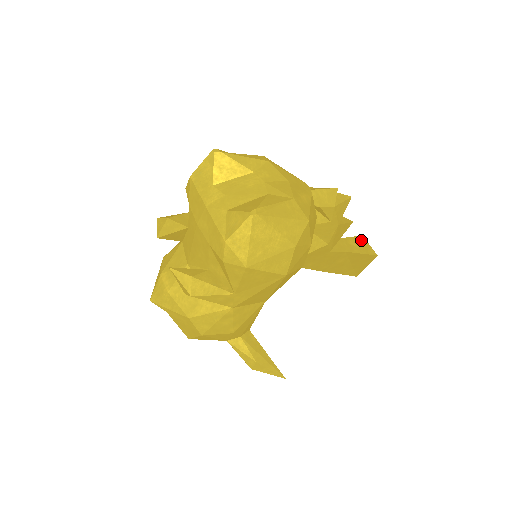
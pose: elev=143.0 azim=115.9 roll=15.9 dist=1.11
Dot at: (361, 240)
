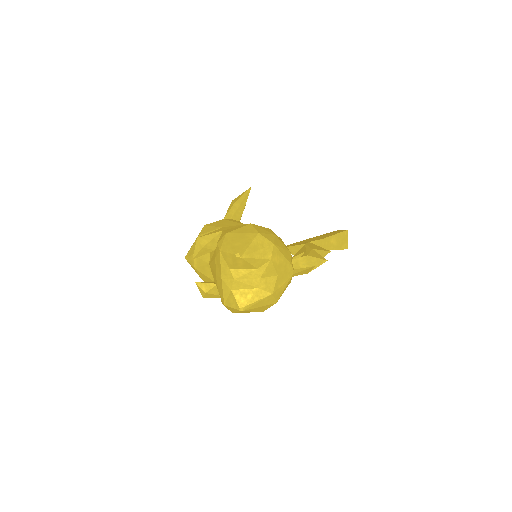
Dot at: (343, 236)
